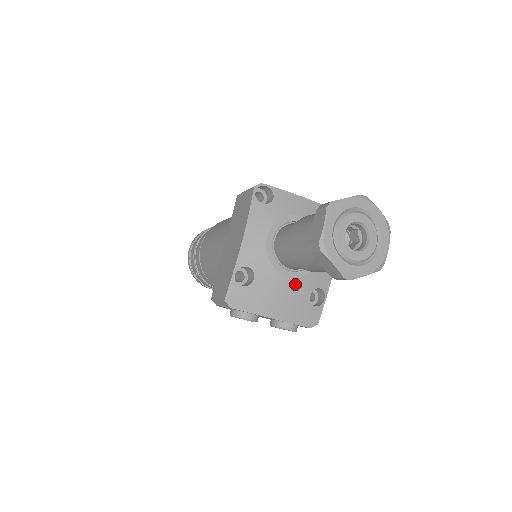
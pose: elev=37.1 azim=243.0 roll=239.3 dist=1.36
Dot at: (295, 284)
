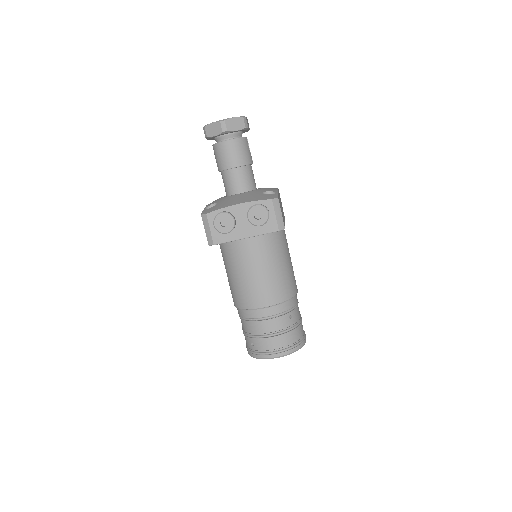
Dot at: (246, 194)
